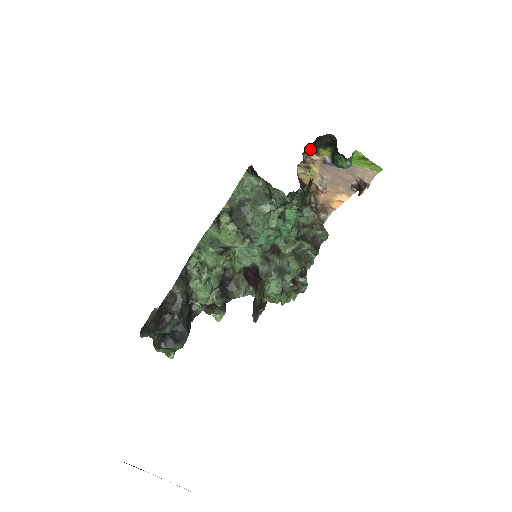
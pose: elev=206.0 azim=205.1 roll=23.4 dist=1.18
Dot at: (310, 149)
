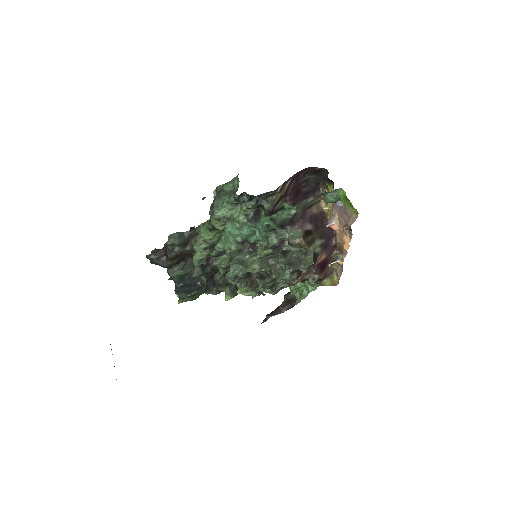
Dot at: (323, 183)
